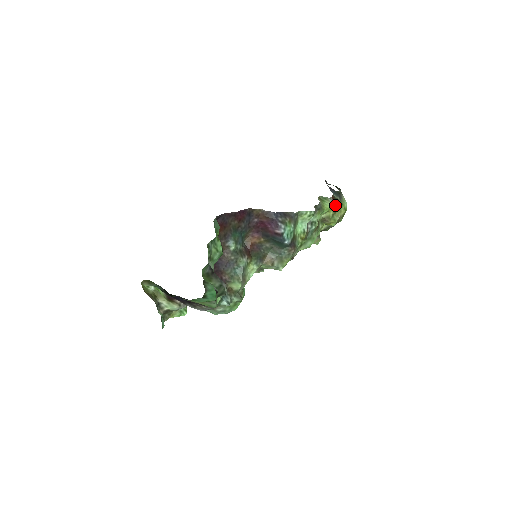
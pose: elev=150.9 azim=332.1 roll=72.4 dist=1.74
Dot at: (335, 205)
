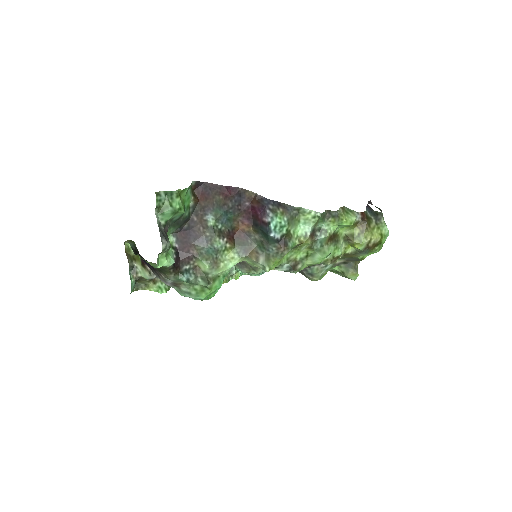
Dot at: (364, 223)
